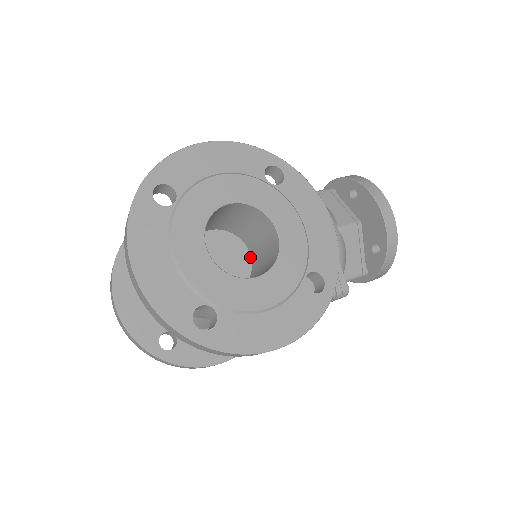
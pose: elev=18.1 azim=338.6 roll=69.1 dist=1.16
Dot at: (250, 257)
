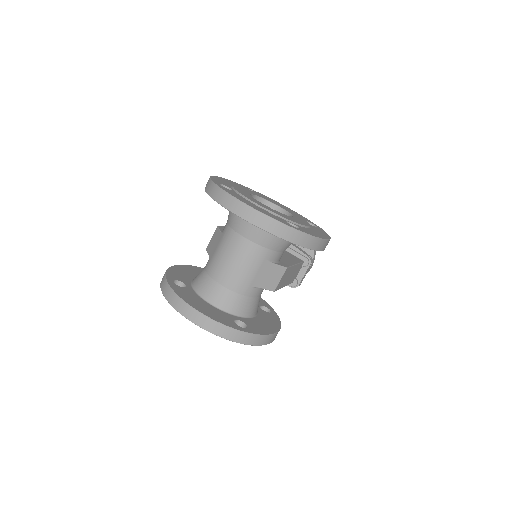
Dot at: occluded
